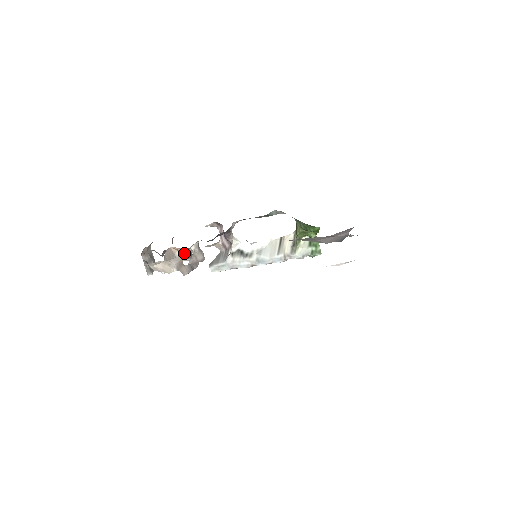
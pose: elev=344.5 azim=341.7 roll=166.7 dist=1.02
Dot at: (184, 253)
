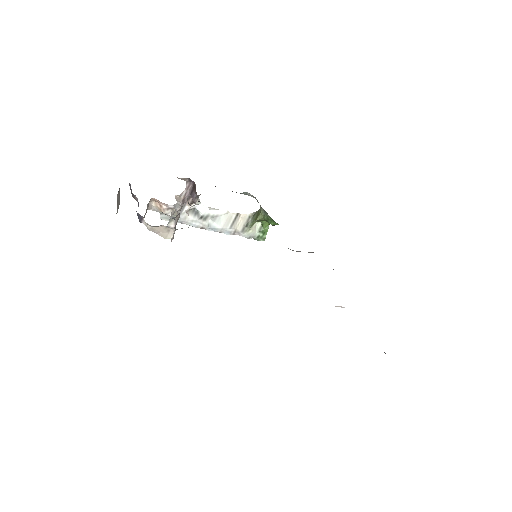
Dot at: (175, 217)
